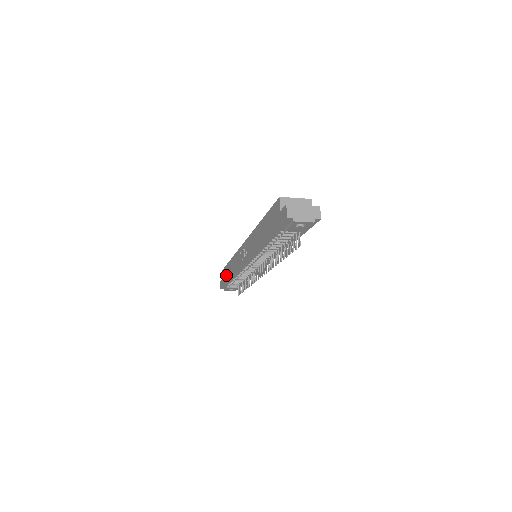
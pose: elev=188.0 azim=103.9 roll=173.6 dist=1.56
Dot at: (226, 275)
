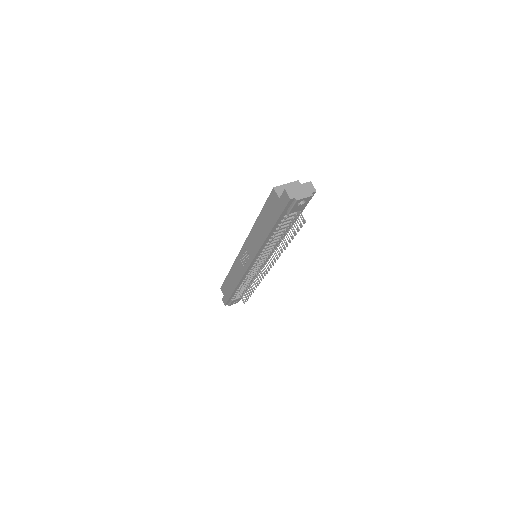
Dot at: (228, 289)
